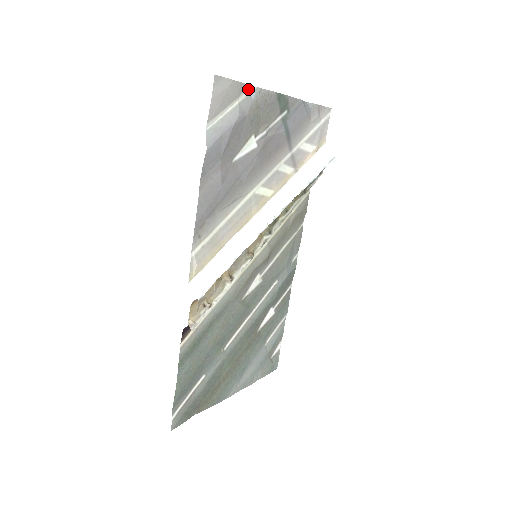
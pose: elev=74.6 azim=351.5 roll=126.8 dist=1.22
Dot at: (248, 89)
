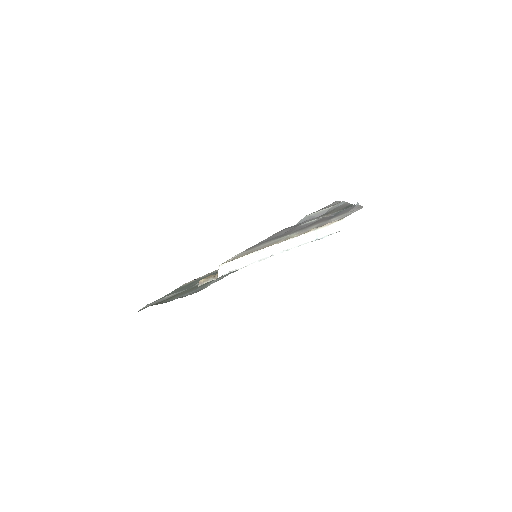
Dot at: (342, 202)
